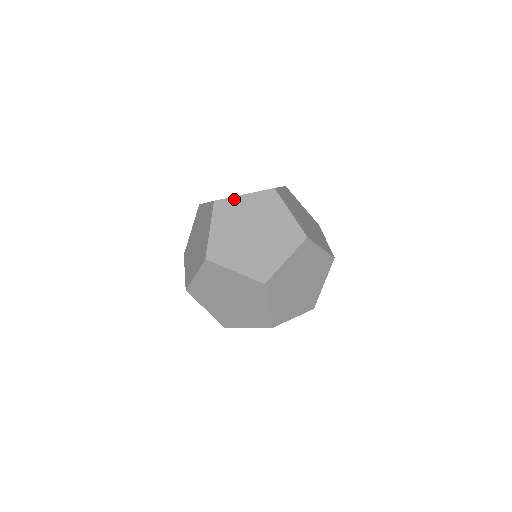
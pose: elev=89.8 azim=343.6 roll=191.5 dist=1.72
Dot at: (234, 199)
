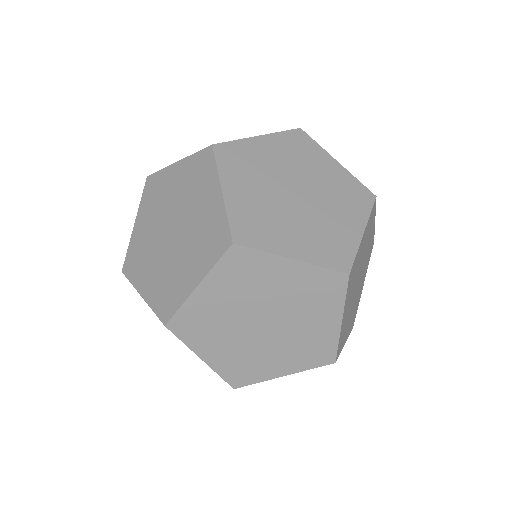
Dot at: occluded
